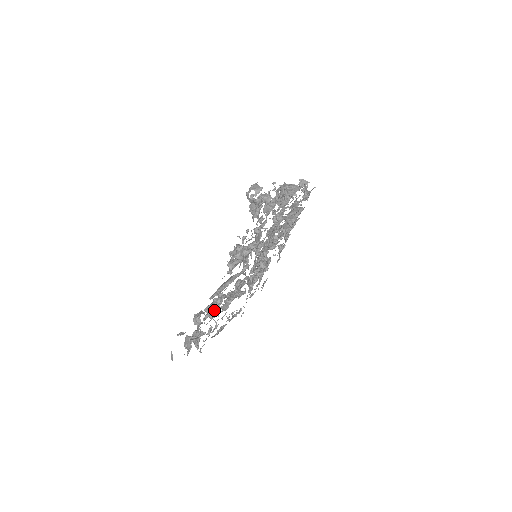
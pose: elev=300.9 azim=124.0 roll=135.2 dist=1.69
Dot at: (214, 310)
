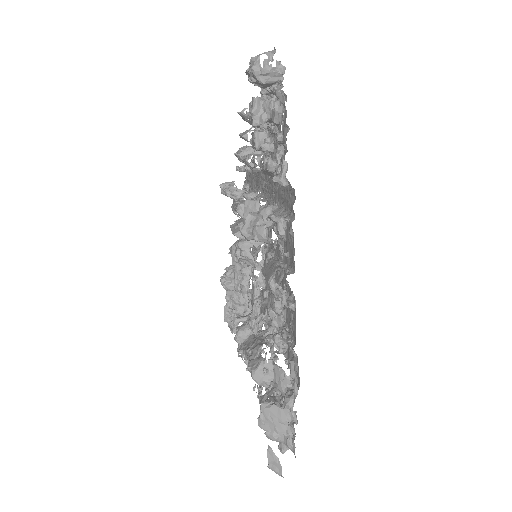
Dot at: (285, 324)
